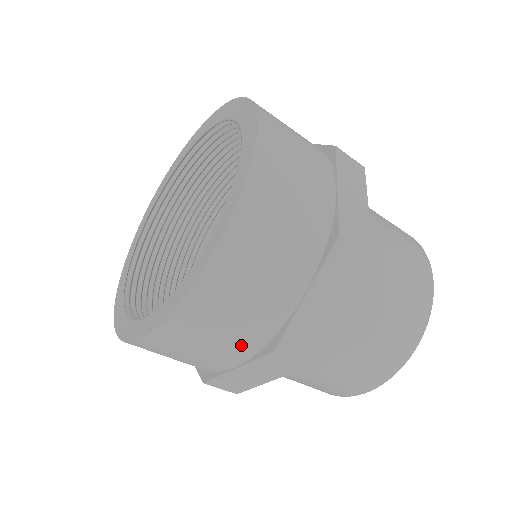
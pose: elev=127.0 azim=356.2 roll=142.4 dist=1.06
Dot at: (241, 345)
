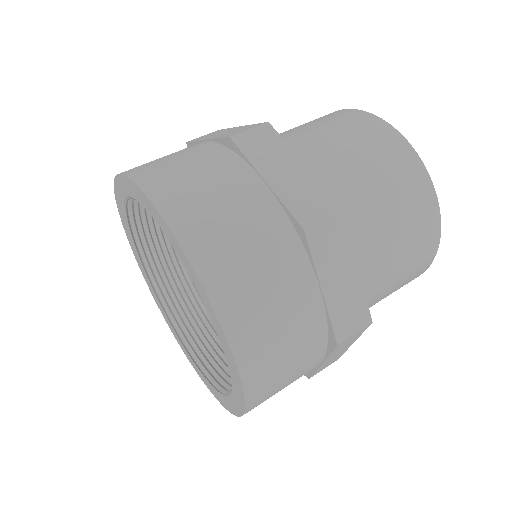
Dot at: (288, 263)
